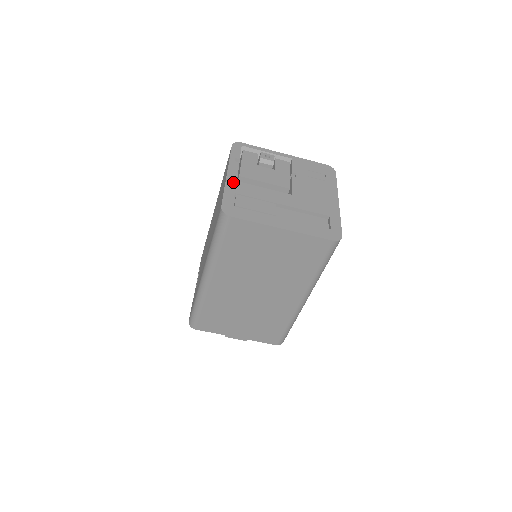
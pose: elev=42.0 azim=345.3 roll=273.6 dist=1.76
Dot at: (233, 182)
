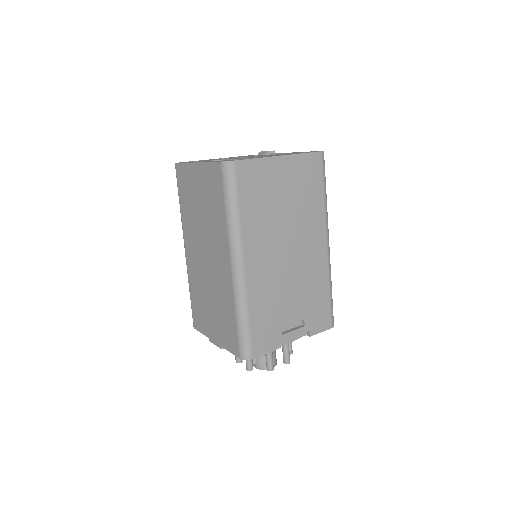
Dot at: occluded
